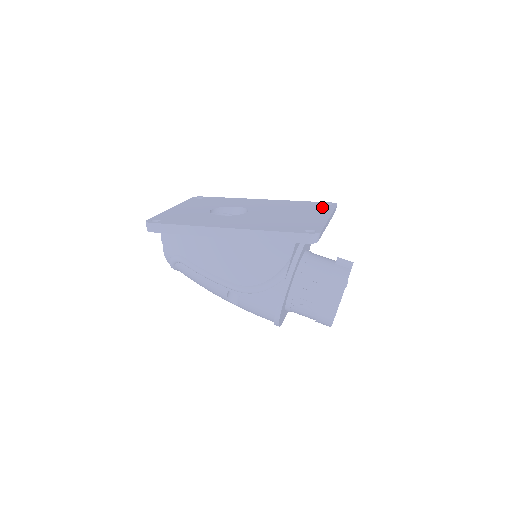
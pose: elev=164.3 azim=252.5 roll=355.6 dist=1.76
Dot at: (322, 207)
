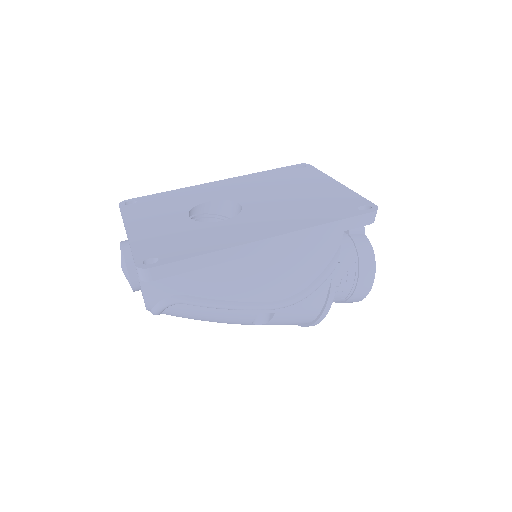
Dot at: (305, 173)
